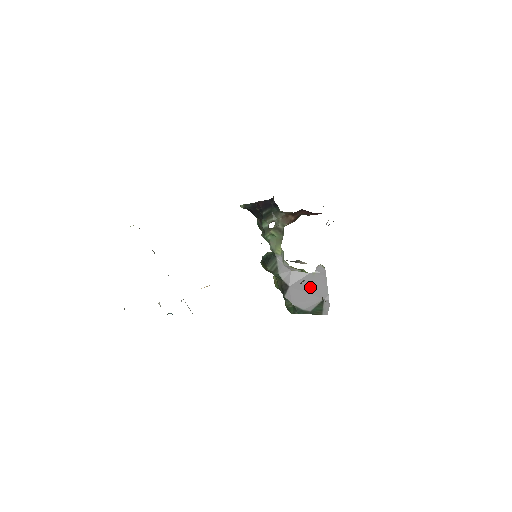
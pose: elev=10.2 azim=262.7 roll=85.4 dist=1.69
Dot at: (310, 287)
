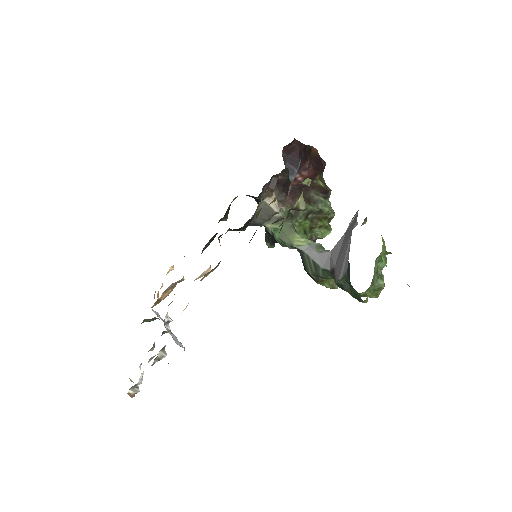
Dot at: (345, 240)
